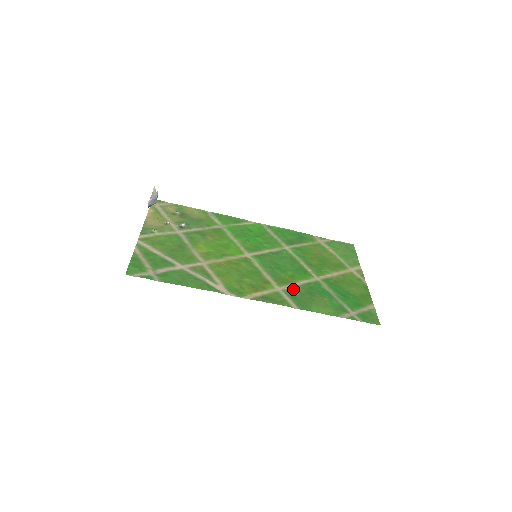
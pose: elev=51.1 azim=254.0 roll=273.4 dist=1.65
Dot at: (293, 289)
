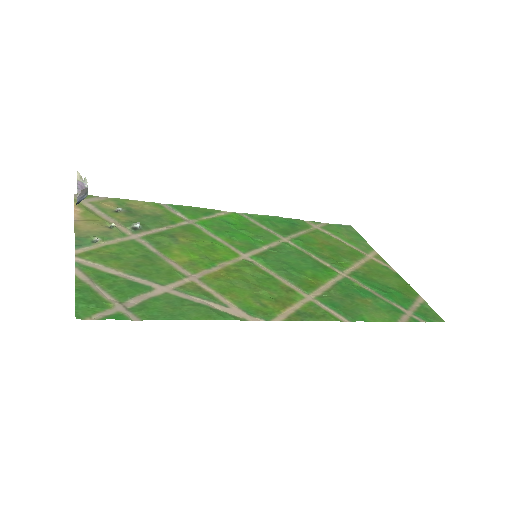
Dot at: (326, 294)
